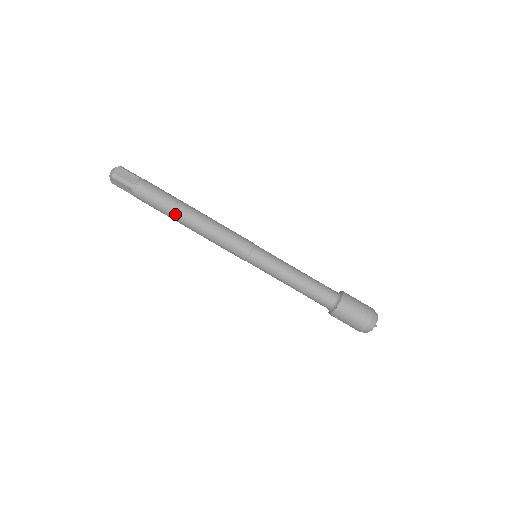
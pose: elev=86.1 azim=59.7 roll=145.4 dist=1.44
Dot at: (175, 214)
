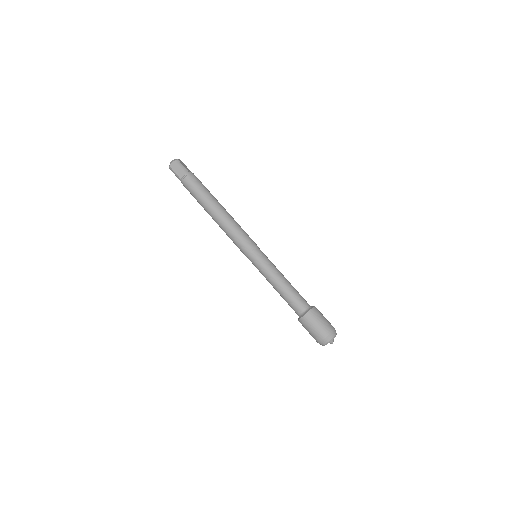
Dot at: (204, 208)
